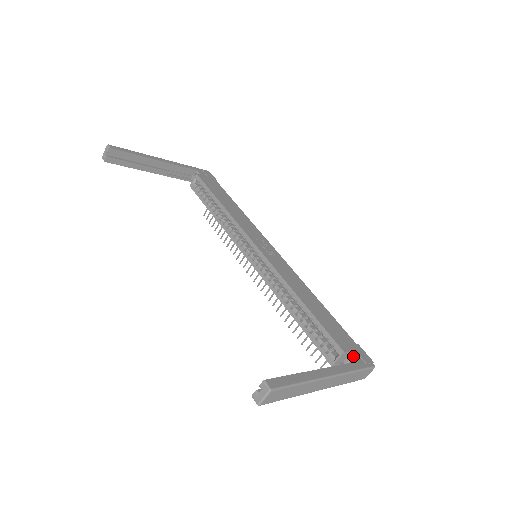
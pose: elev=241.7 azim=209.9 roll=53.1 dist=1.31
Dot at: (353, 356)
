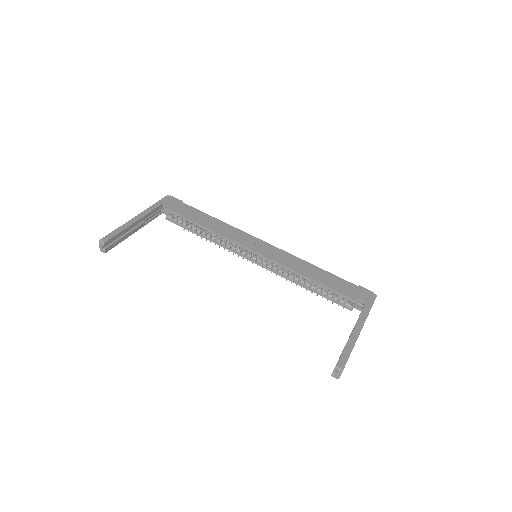
Dot at: (362, 299)
